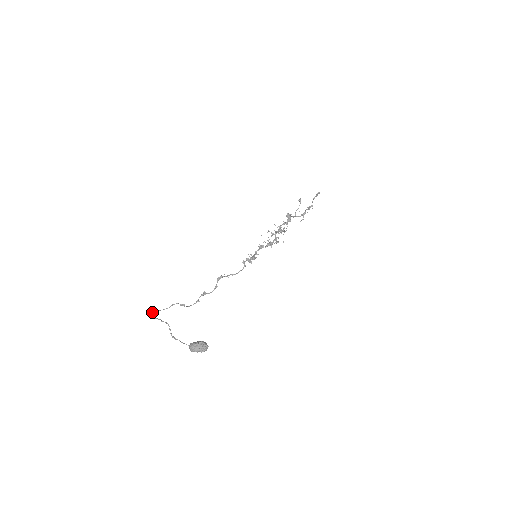
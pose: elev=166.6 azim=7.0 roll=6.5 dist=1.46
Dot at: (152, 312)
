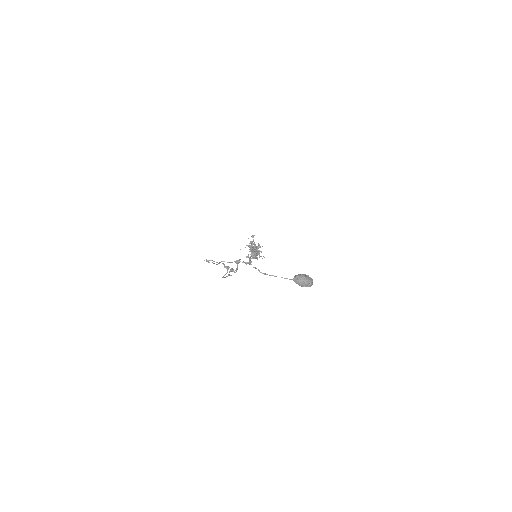
Dot at: (207, 260)
